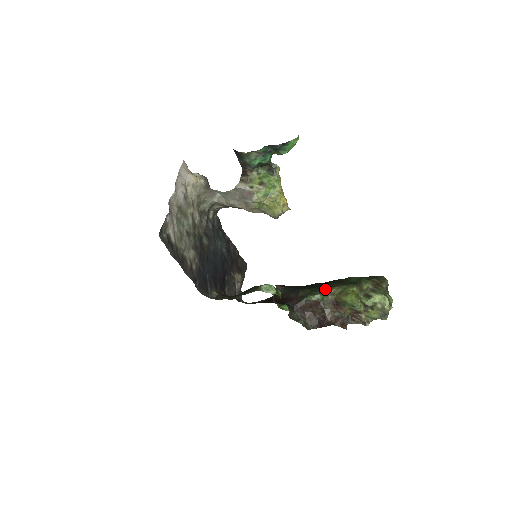
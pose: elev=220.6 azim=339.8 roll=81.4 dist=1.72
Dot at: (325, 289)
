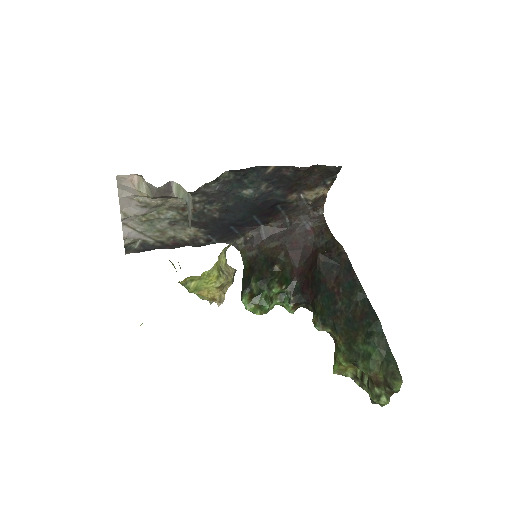
Dot at: (331, 325)
